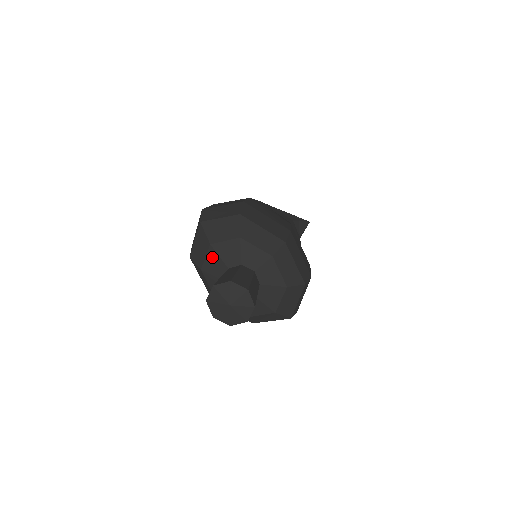
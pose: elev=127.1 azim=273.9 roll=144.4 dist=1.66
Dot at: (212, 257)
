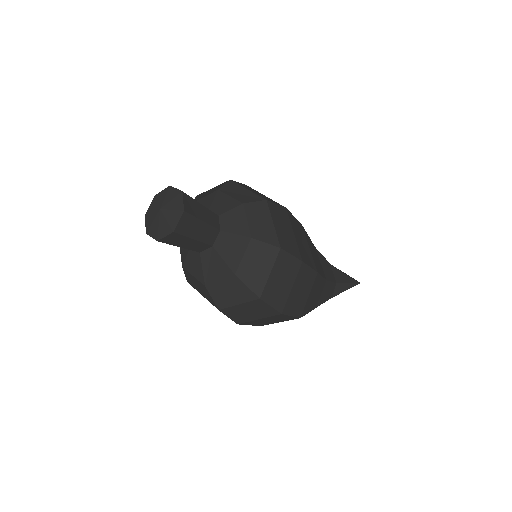
Dot at: occluded
